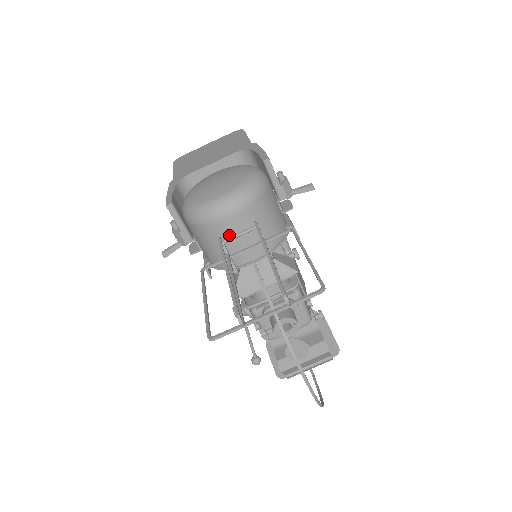
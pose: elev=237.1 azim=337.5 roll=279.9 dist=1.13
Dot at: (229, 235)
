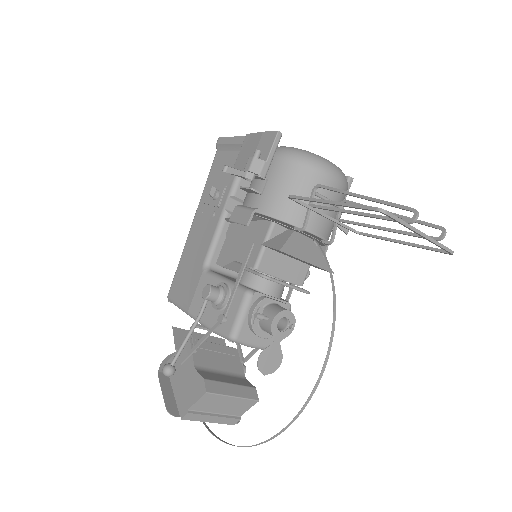
Dot at: (320, 193)
